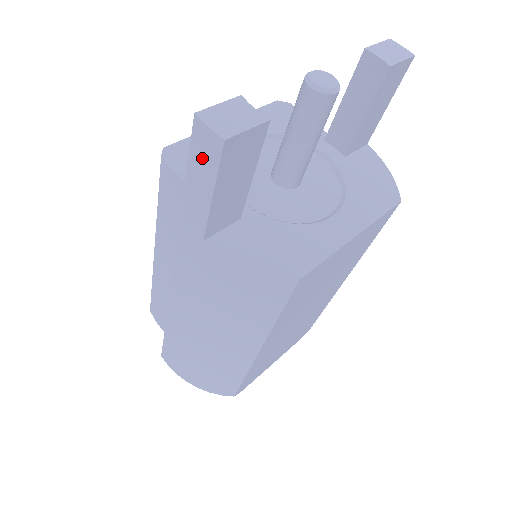
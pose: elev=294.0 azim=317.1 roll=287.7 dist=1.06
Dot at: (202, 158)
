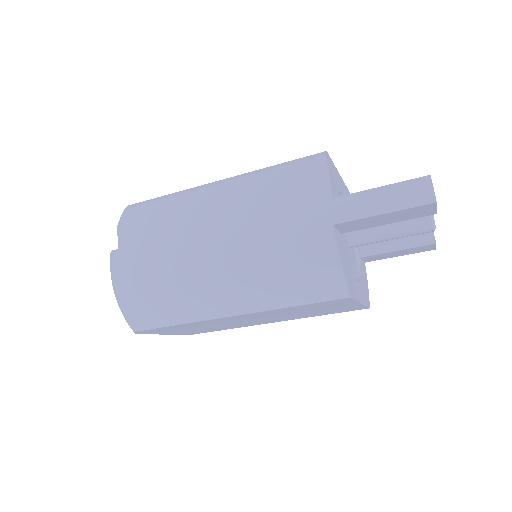
Dot at: (405, 194)
